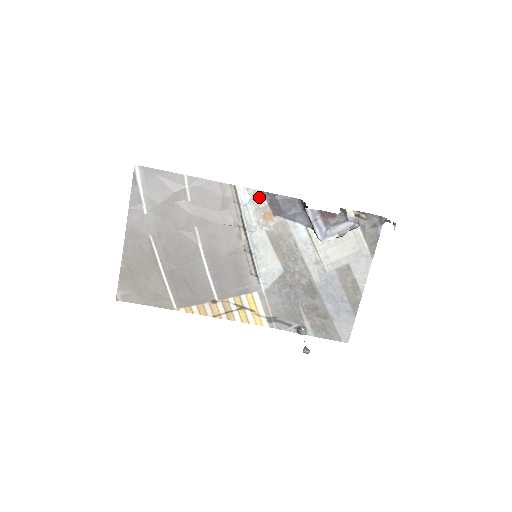
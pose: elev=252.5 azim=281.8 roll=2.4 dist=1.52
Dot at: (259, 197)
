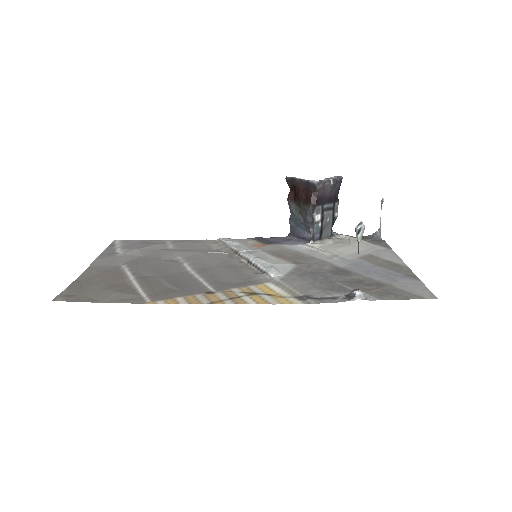
Dot at: (246, 240)
